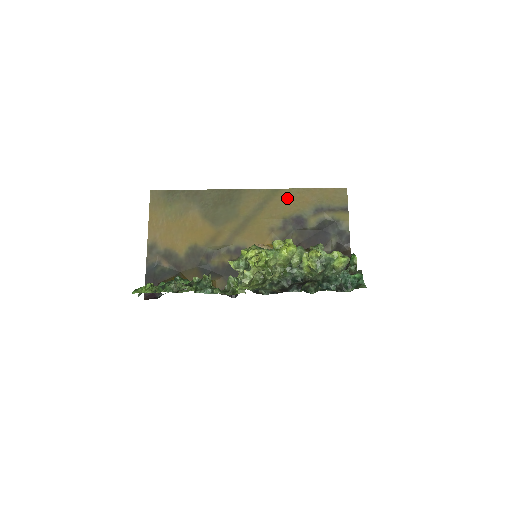
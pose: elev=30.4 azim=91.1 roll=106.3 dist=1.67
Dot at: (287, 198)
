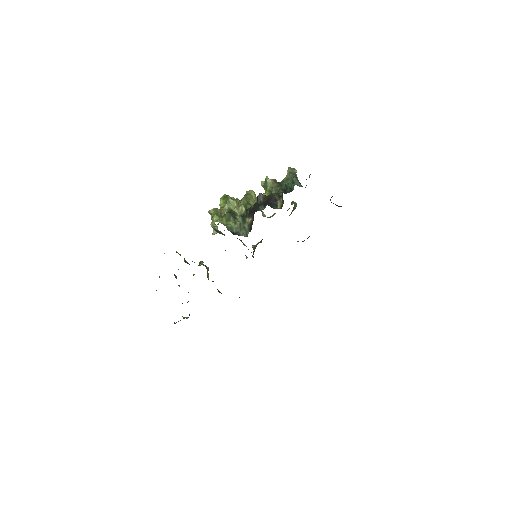
Dot at: occluded
